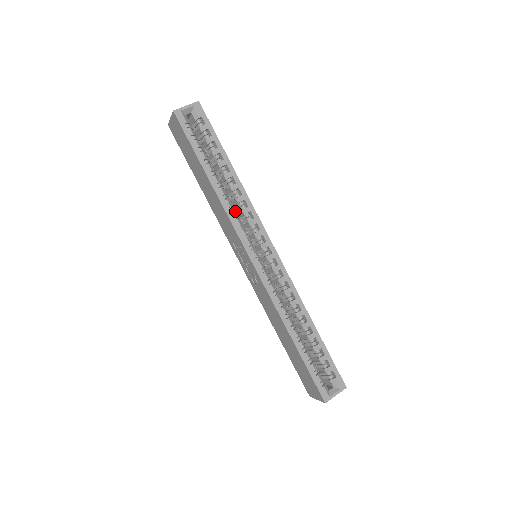
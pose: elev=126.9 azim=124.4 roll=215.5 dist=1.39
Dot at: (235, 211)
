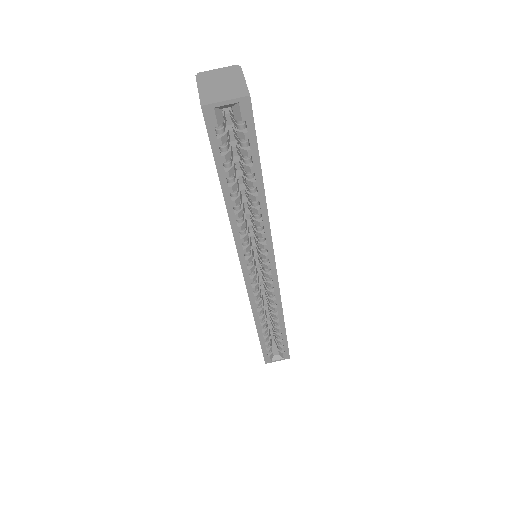
Dot at: (250, 217)
